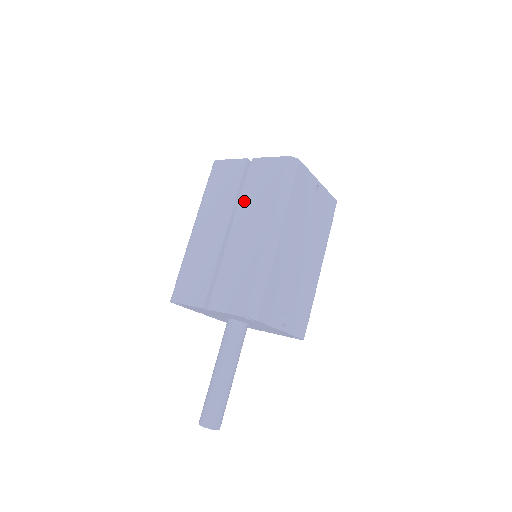
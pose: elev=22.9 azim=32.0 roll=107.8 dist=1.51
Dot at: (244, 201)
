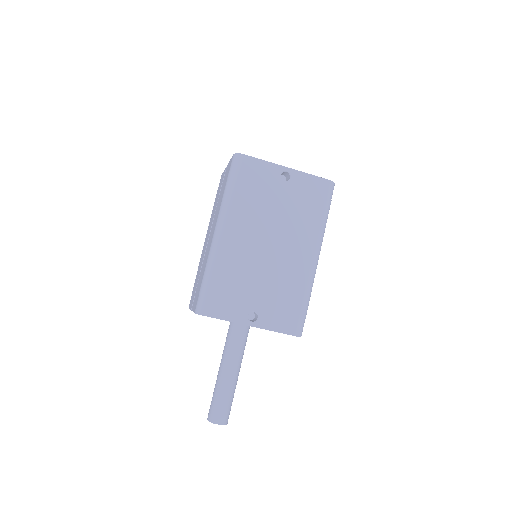
Dot at: occluded
